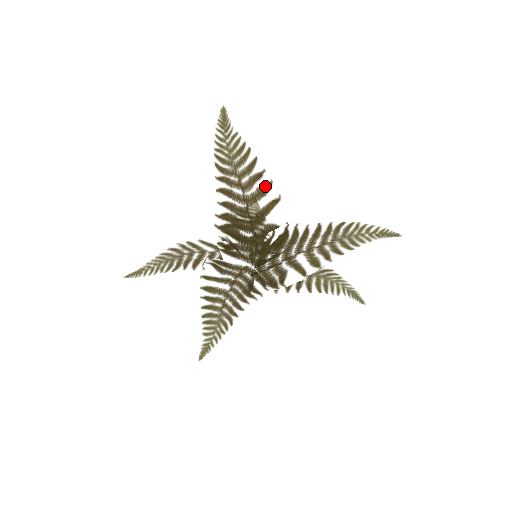
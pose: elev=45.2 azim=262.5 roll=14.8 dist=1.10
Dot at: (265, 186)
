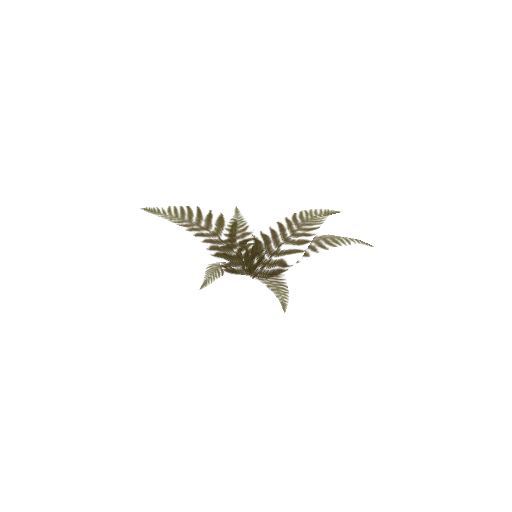
Dot at: (219, 219)
